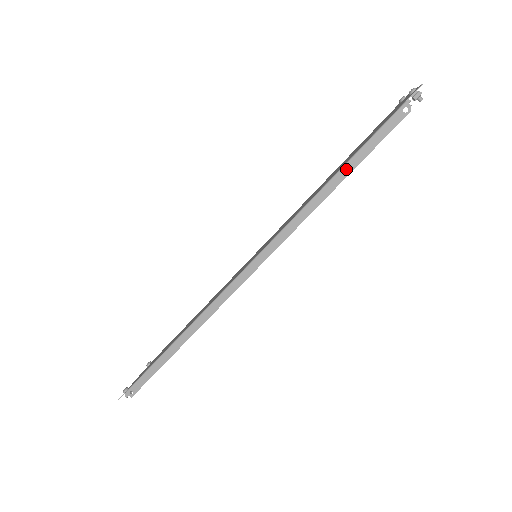
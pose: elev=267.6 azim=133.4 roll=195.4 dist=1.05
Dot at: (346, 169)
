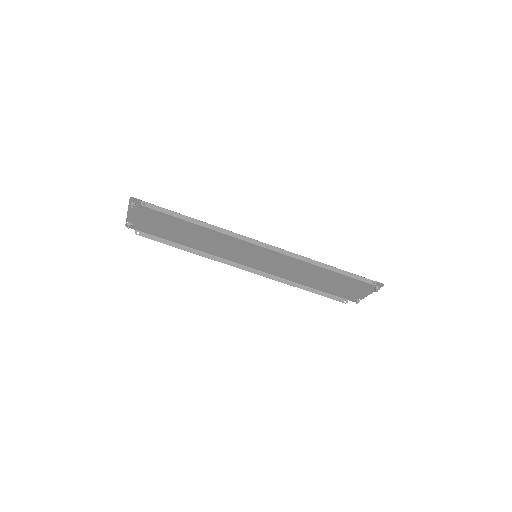
Dot at: (338, 270)
